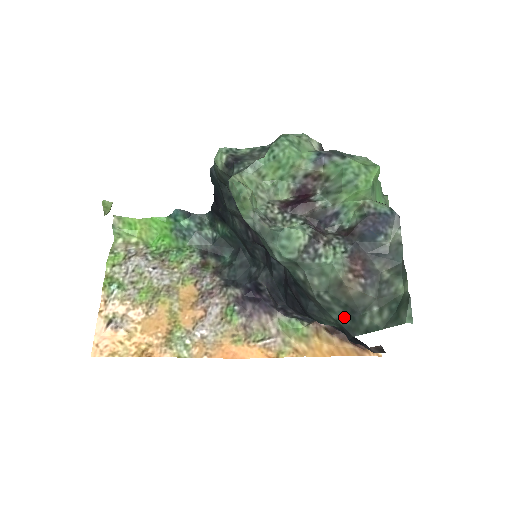
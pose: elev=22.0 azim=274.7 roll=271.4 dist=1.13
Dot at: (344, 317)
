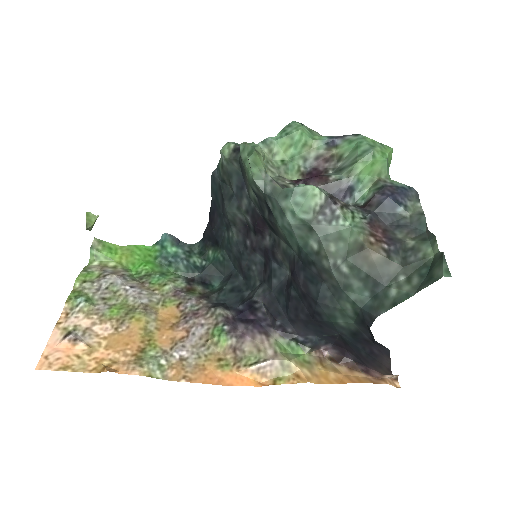
Dot at: (364, 296)
